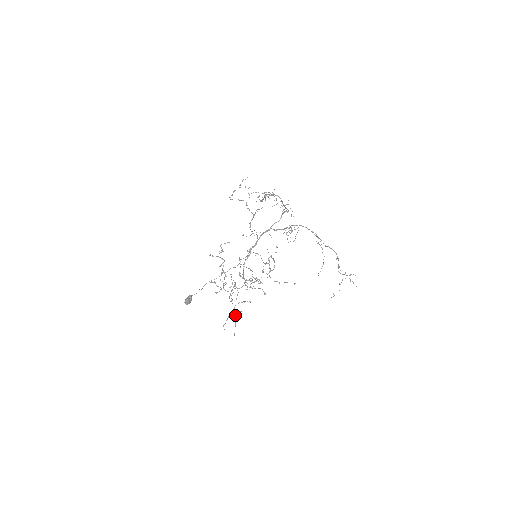
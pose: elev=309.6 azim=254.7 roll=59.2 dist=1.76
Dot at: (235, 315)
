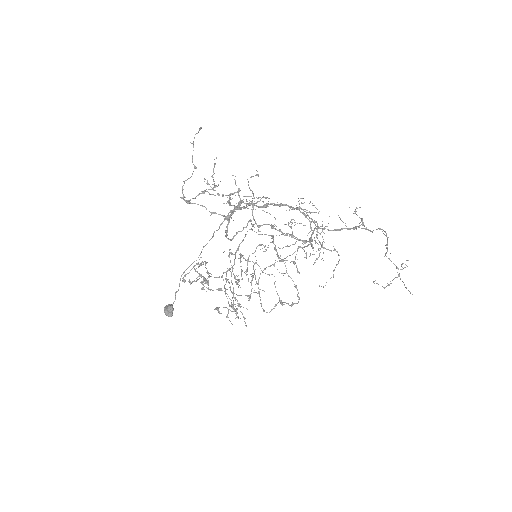
Dot at: occluded
